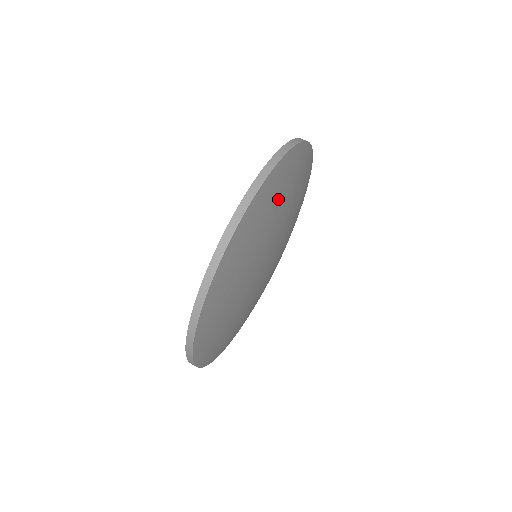
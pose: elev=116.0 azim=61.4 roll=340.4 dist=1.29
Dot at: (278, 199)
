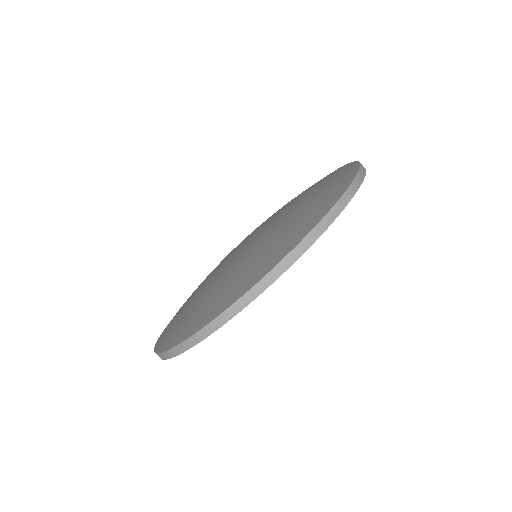
Dot at: occluded
